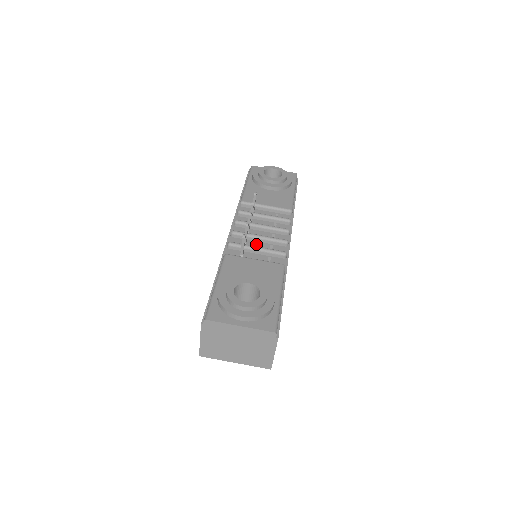
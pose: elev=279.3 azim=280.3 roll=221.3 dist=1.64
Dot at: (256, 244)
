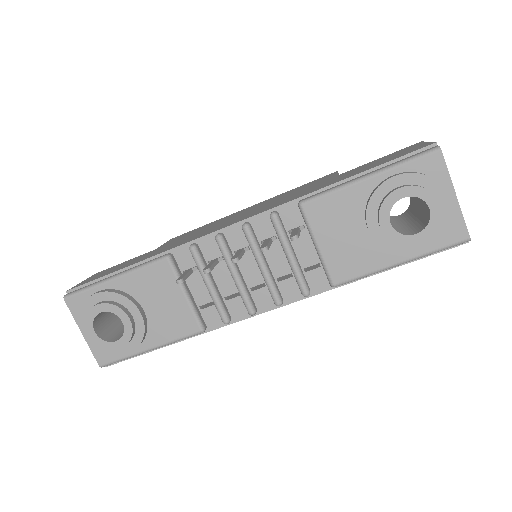
Dot at: (225, 275)
